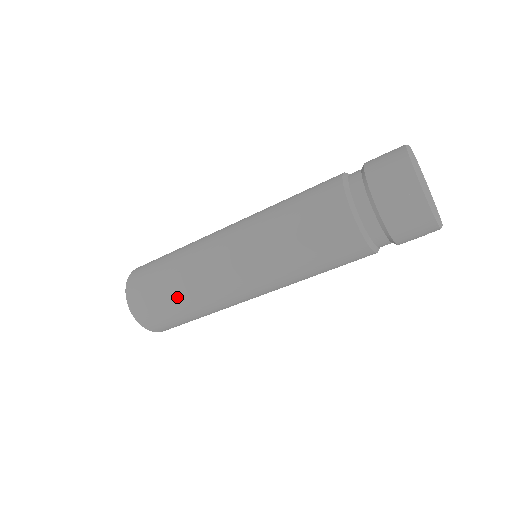
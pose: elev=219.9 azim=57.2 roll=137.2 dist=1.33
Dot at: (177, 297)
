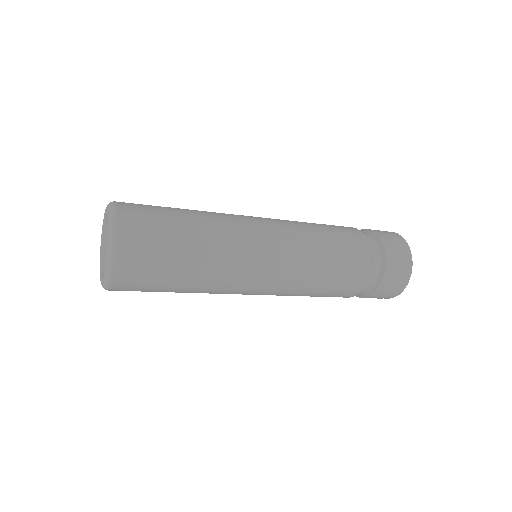
Dot at: (189, 253)
